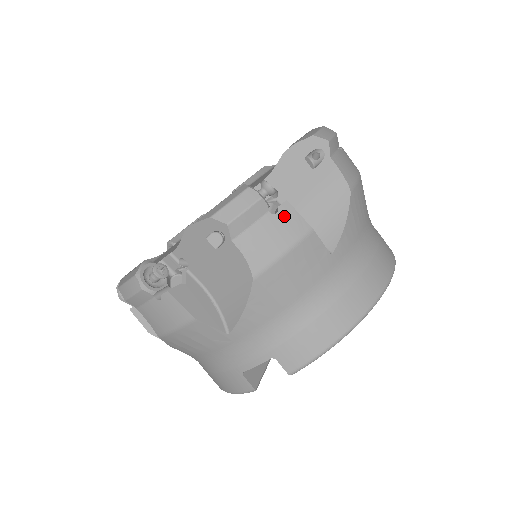
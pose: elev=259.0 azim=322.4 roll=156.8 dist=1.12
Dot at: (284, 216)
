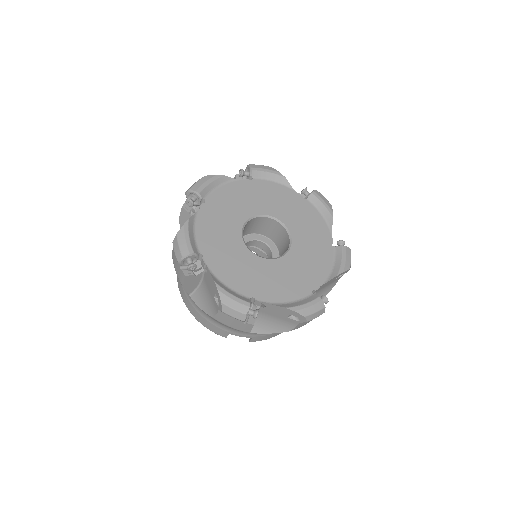
Dot at: occluded
